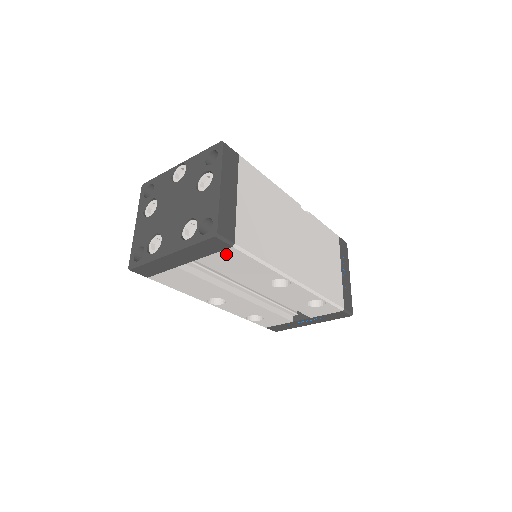
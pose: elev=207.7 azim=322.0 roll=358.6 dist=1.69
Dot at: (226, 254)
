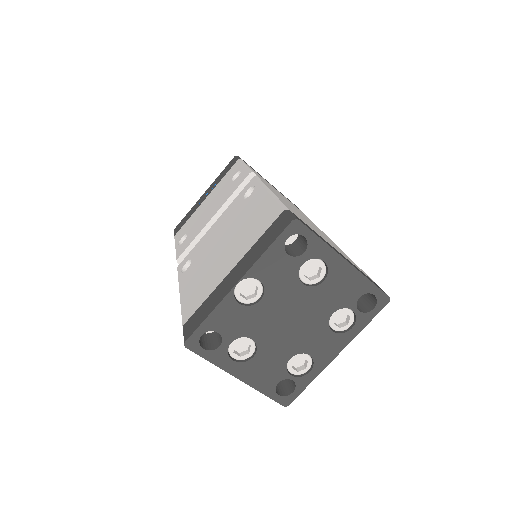
Dot at: occluded
